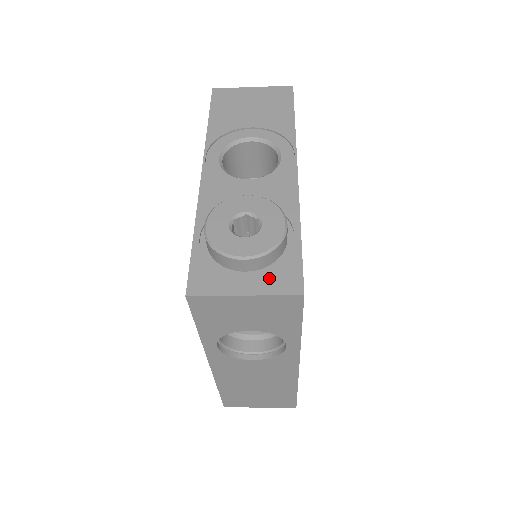
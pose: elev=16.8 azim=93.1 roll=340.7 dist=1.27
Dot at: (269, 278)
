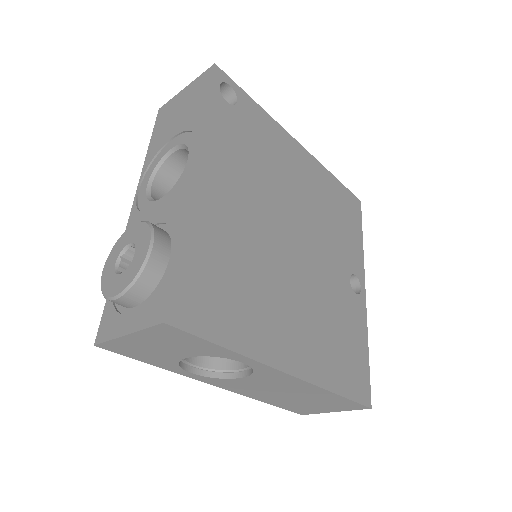
Dot at: (145, 310)
